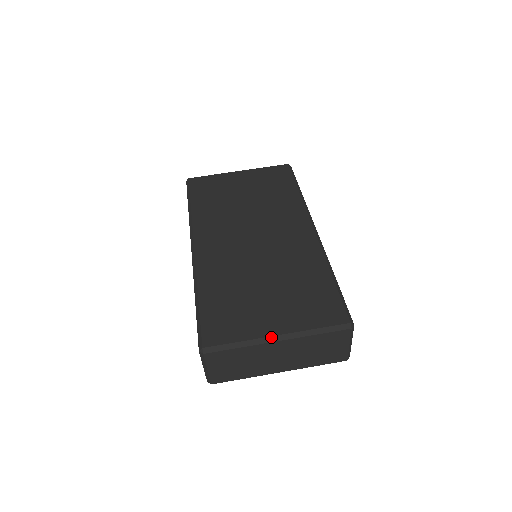
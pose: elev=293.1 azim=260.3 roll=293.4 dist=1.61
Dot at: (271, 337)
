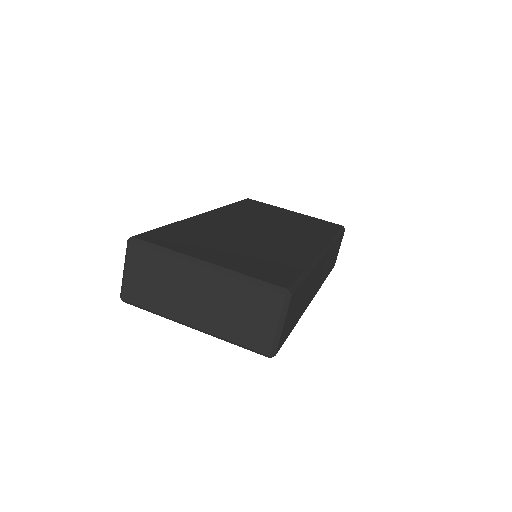
Dot at: (199, 260)
